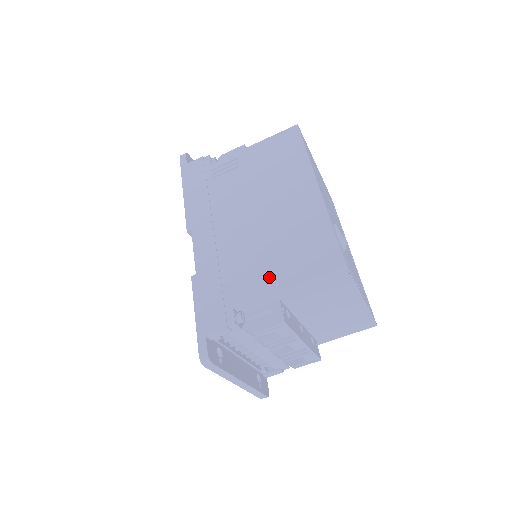
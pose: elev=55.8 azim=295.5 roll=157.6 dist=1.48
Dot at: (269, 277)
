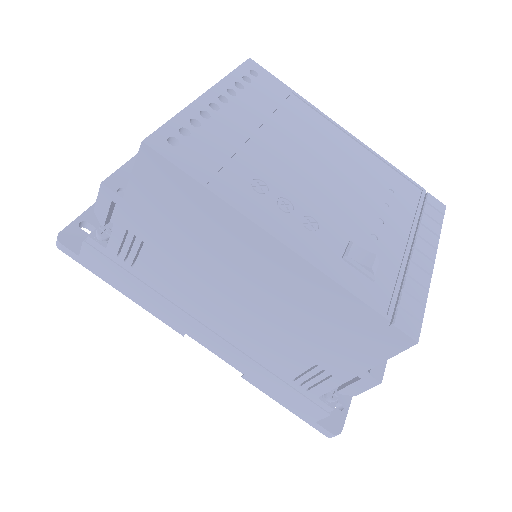
Dot at: (328, 367)
